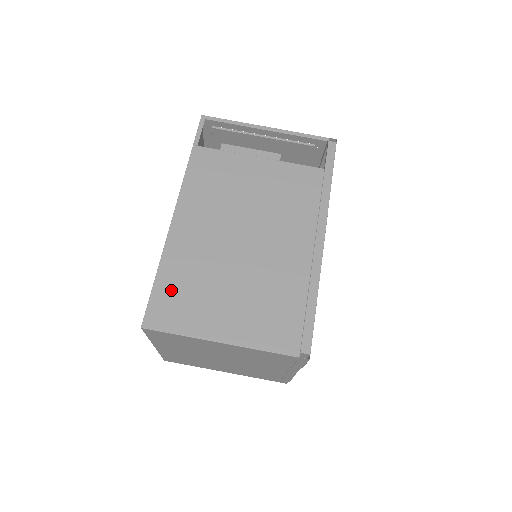
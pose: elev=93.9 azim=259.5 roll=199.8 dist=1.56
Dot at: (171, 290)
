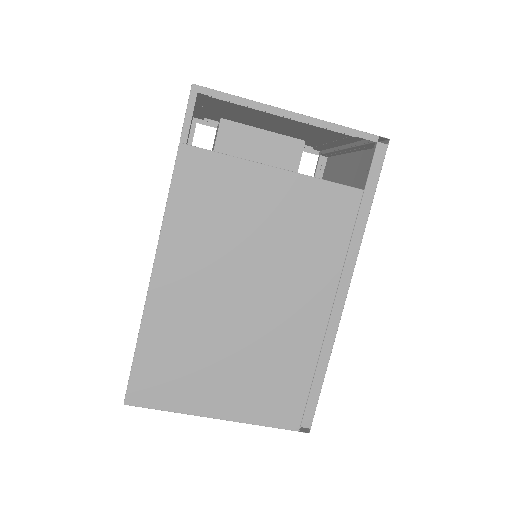
Dot at: (156, 361)
